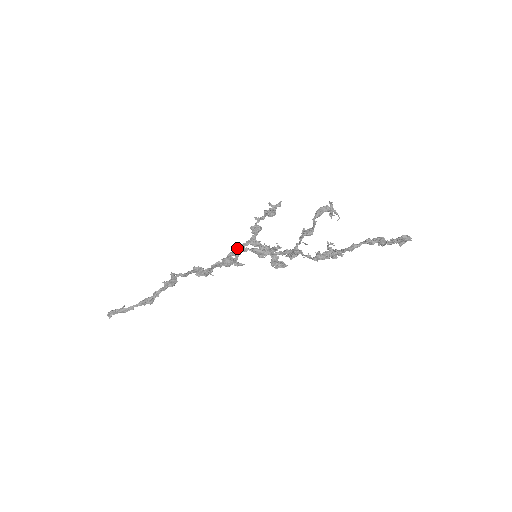
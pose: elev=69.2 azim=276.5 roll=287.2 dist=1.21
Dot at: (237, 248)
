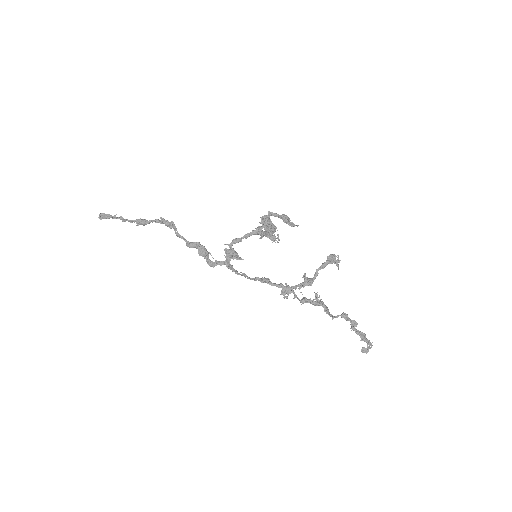
Dot at: (242, 238)
